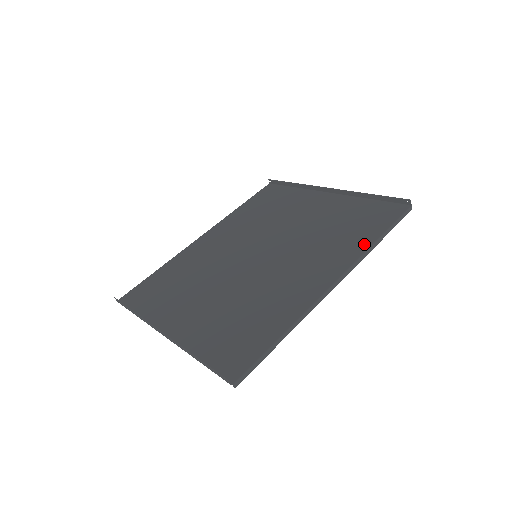
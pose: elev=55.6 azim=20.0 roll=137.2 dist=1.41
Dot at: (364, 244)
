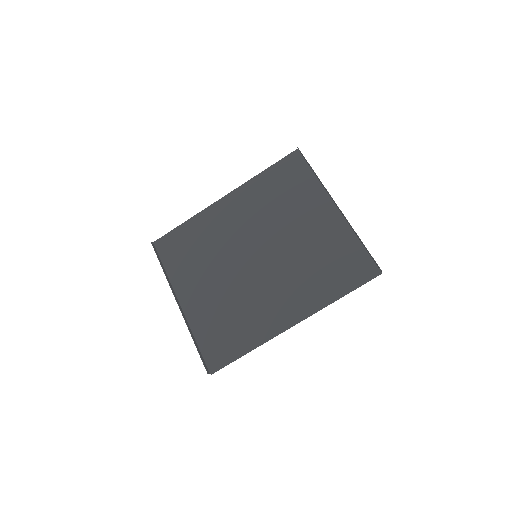
Dot at: (329, 297)
